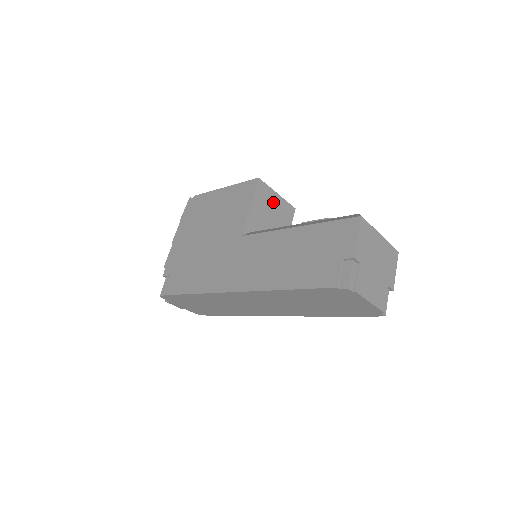
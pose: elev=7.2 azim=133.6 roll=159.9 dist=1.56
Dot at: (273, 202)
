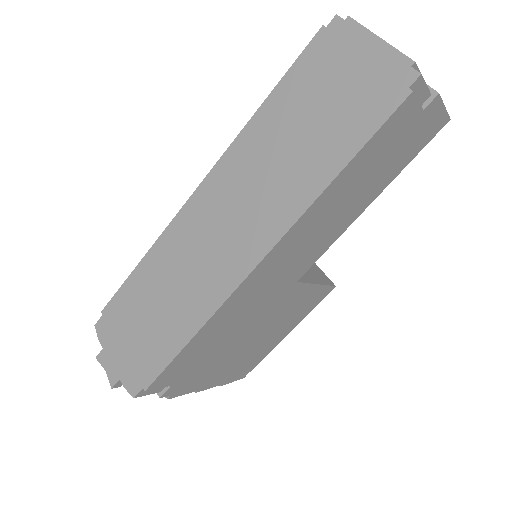
Dot at: occluded
